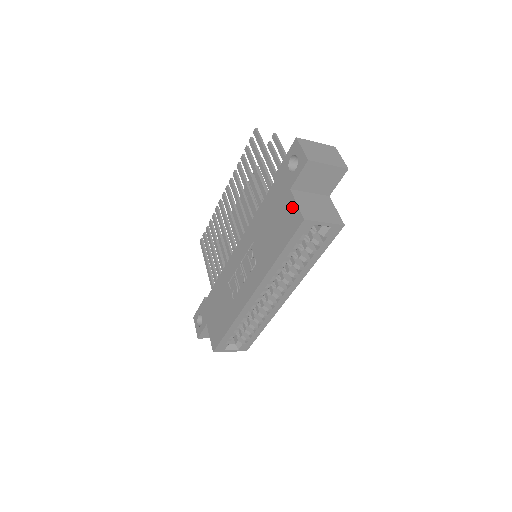
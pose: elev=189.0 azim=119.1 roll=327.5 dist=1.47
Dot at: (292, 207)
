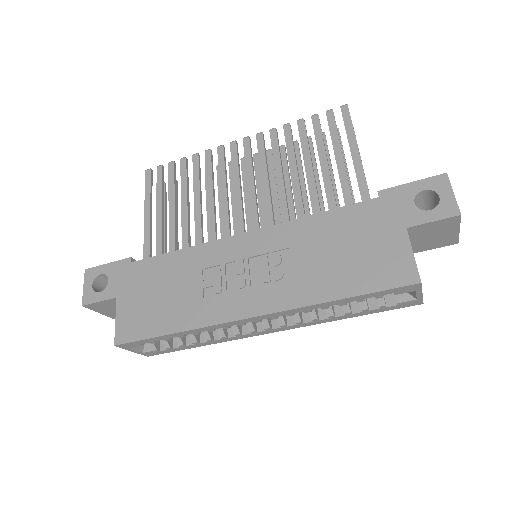
Dot at: (402, 253)
